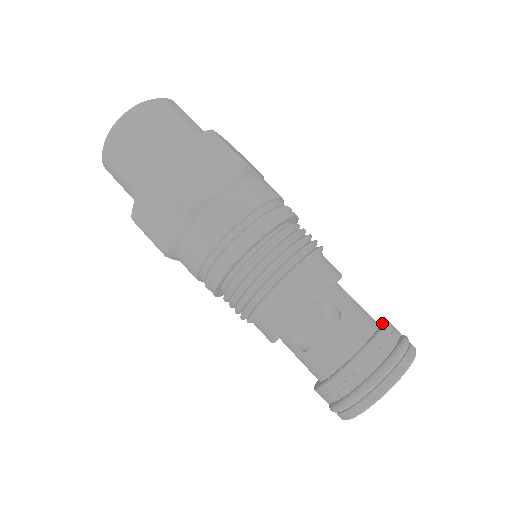
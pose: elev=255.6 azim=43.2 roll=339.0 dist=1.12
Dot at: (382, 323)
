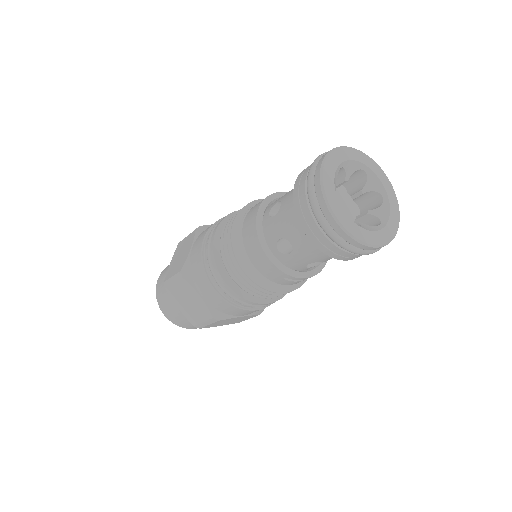
Dot at: occluded
